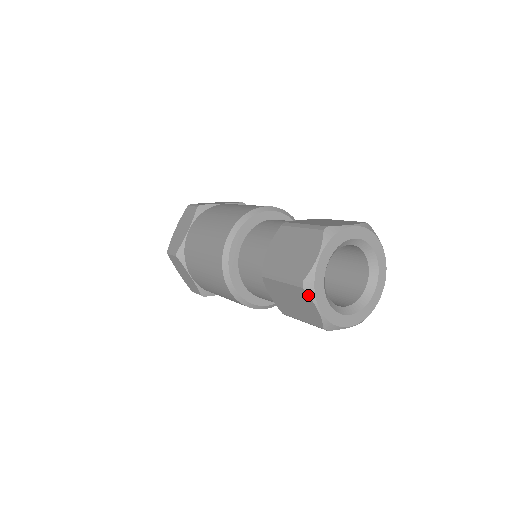
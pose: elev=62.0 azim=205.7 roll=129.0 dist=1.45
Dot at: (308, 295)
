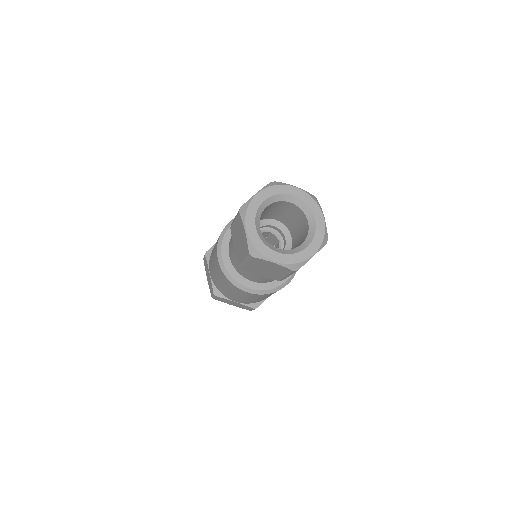
Dot at: (259, 259)
